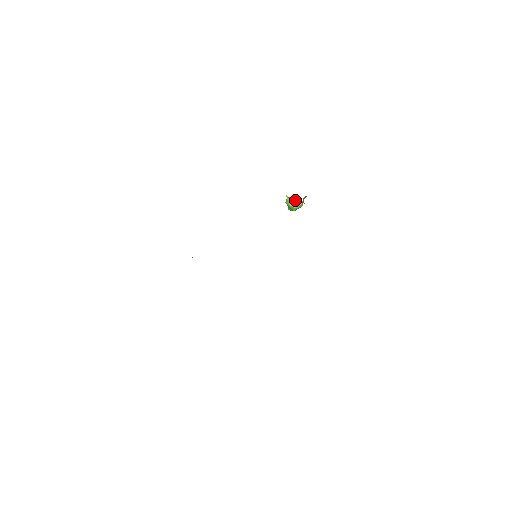
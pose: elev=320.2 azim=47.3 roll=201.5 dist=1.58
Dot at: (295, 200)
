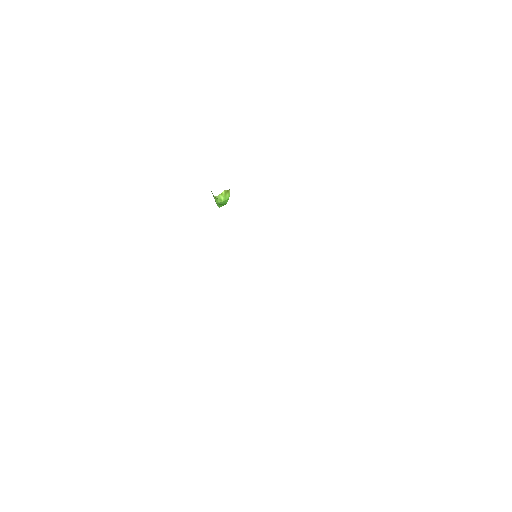
Dot at: (224, 193)
